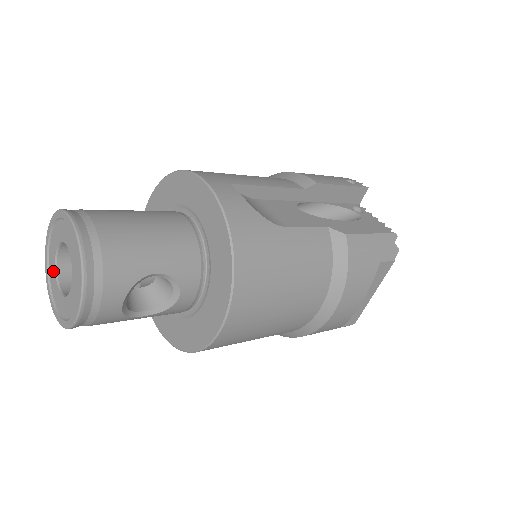
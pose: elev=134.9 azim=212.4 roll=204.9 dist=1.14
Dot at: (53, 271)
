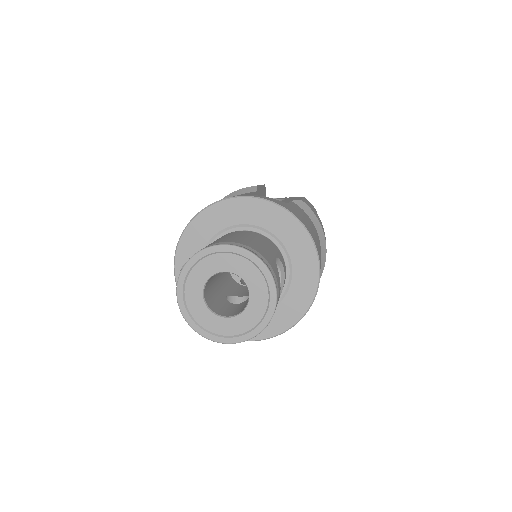
Dot at: (206, 314)
